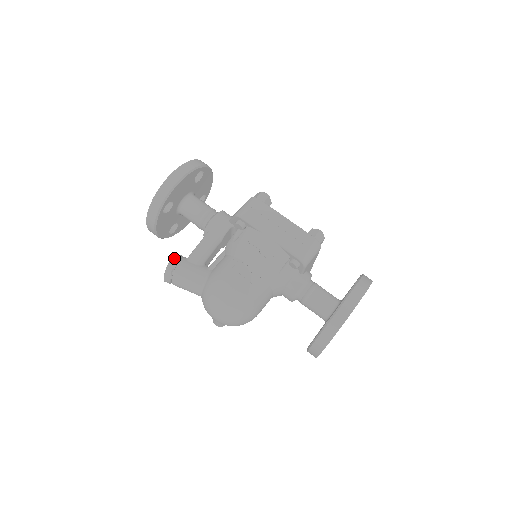
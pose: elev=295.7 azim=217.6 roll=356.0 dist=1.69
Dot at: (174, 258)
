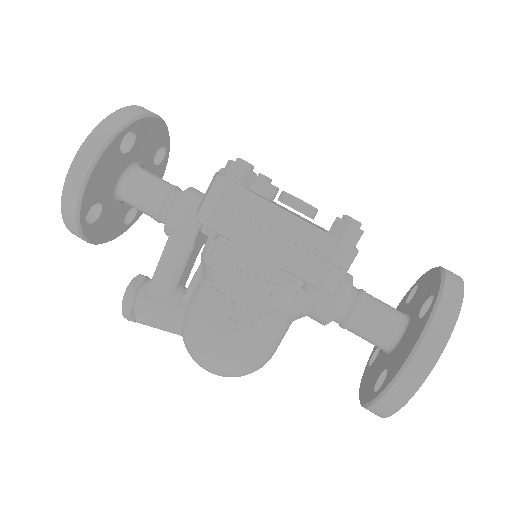
Dot at: (128, 293)
